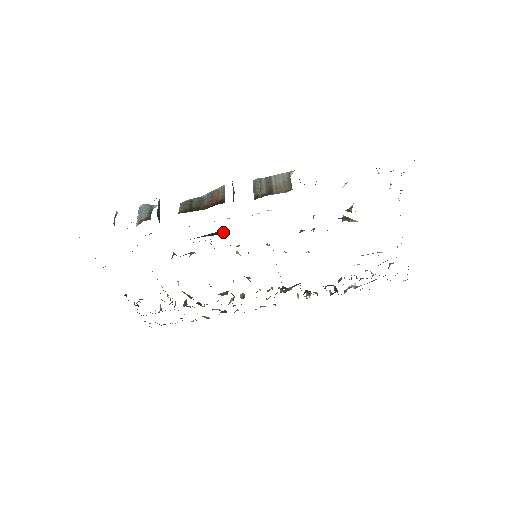
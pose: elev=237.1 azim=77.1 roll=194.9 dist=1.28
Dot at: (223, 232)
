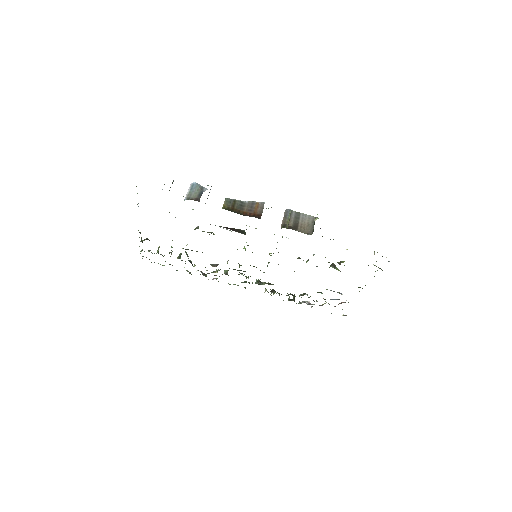
Dot at: (244, 232)
